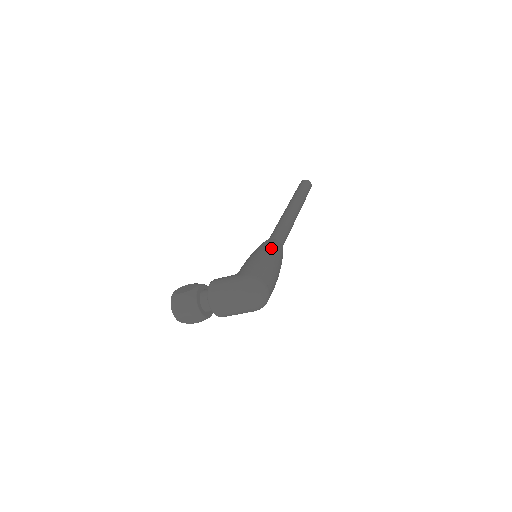
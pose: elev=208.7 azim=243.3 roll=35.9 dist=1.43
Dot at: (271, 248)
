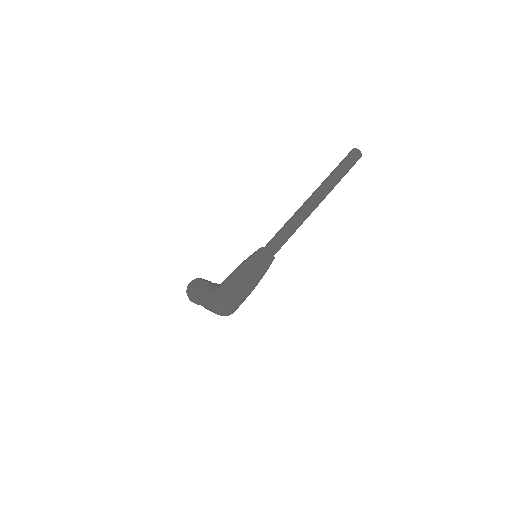
Dot at: (253, 263)
